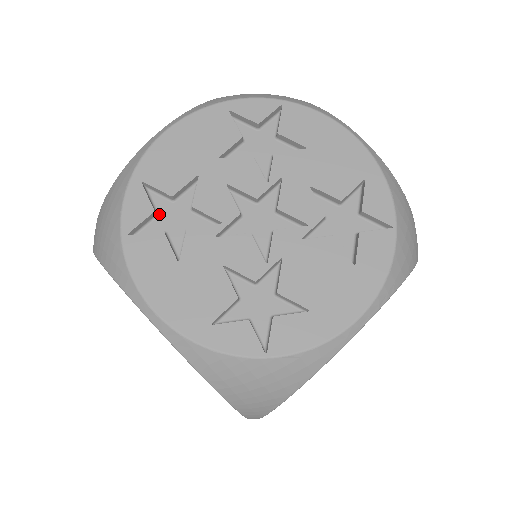
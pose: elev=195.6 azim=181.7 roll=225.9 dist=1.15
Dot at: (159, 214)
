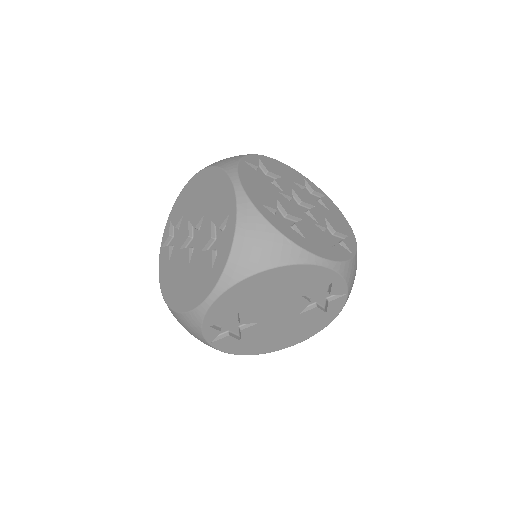
Dot at: (257, 171)
